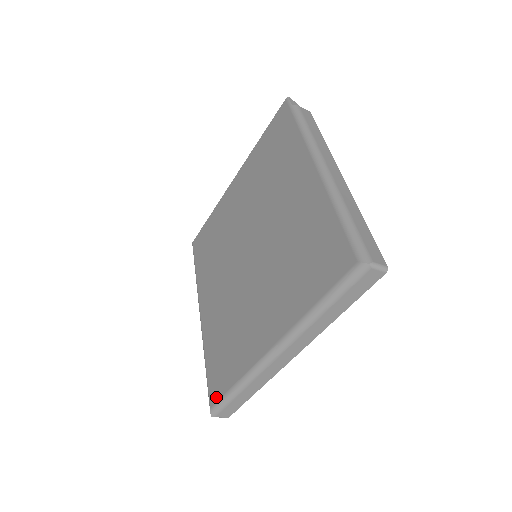
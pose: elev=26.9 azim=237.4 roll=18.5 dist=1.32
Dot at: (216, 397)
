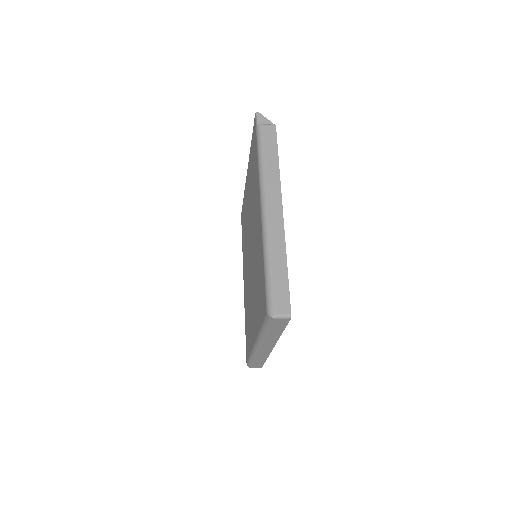
Dot at: (247, 357)
